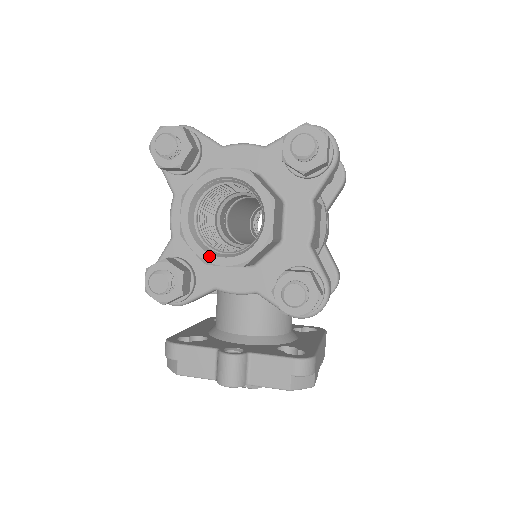
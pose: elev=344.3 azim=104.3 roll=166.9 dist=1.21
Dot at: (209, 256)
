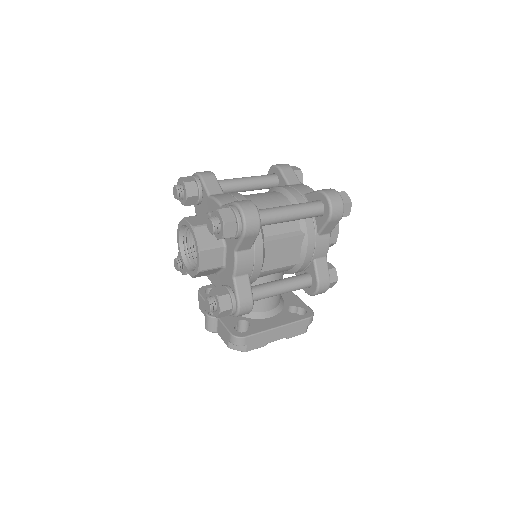
Dot at: (184, 264)
